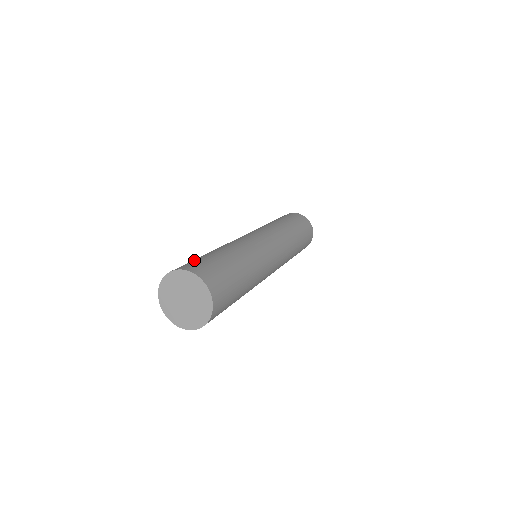
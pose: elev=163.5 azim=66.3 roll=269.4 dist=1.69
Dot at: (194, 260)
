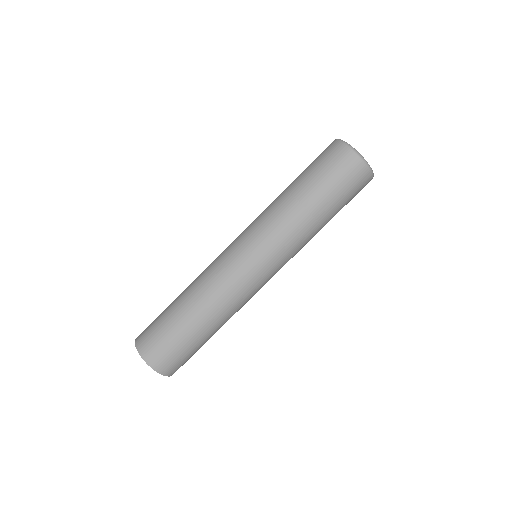
Dot at: (155, 326)
